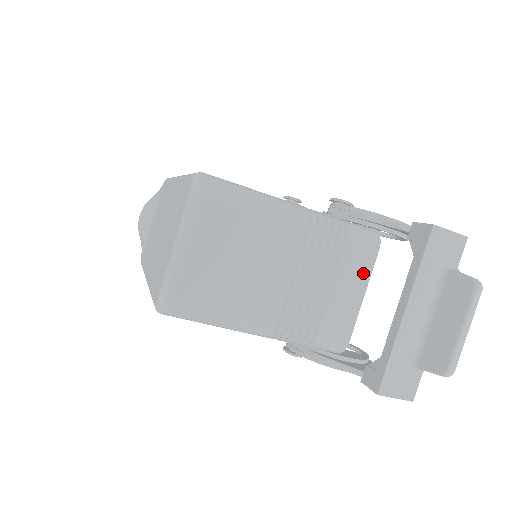
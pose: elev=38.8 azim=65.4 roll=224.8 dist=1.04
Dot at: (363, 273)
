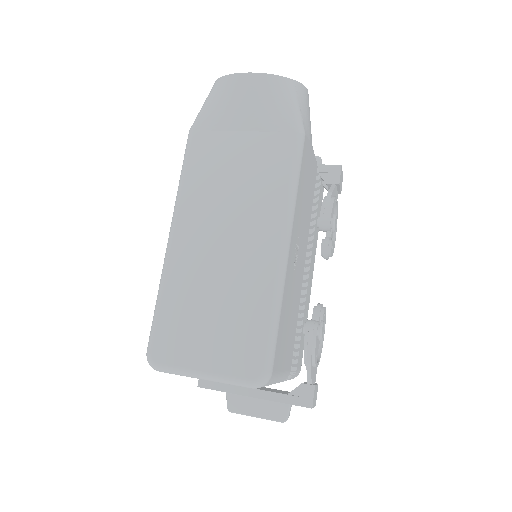
Dot at: occluded
